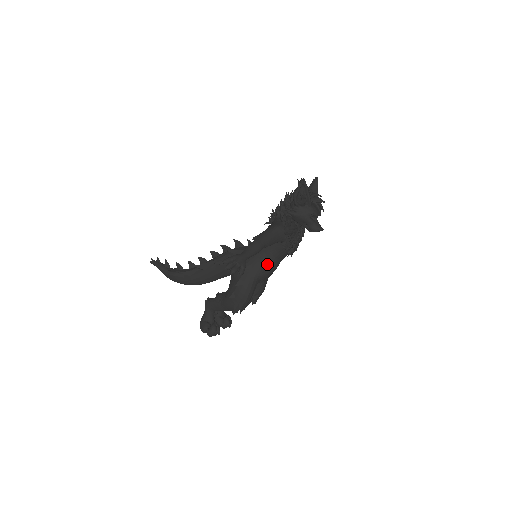
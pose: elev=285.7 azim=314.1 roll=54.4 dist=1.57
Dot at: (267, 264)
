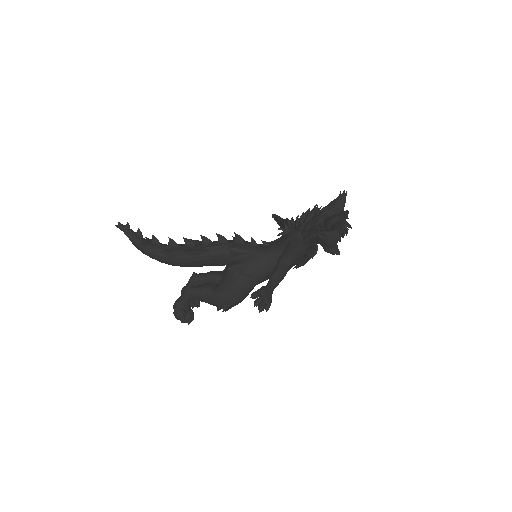
Dot at: (271, 273)
